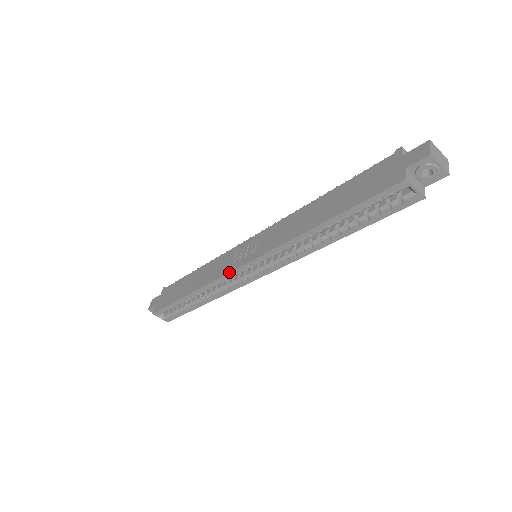
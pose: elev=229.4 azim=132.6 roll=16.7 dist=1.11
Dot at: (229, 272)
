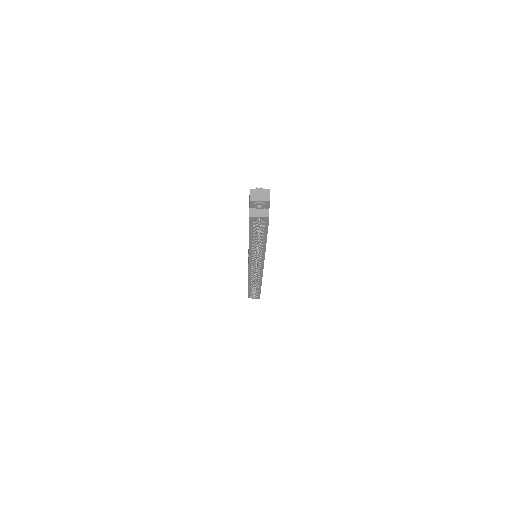
Dot at: (248, 272)
